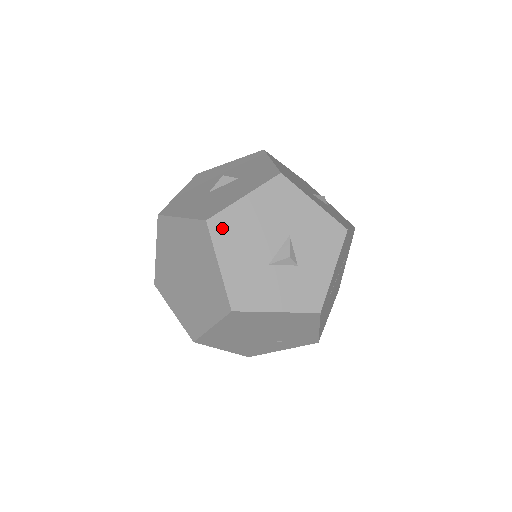
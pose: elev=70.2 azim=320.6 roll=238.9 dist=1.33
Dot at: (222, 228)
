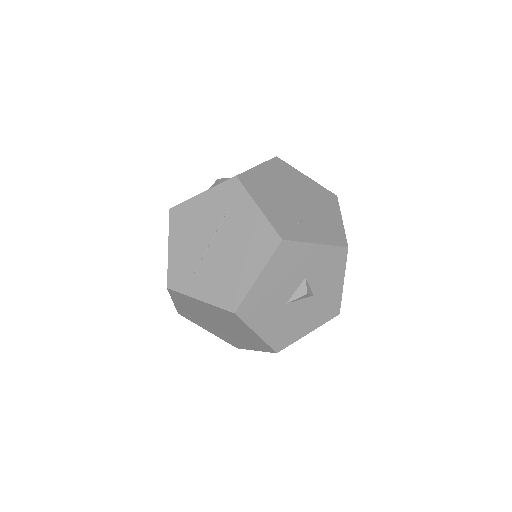
Dot at: occluded
